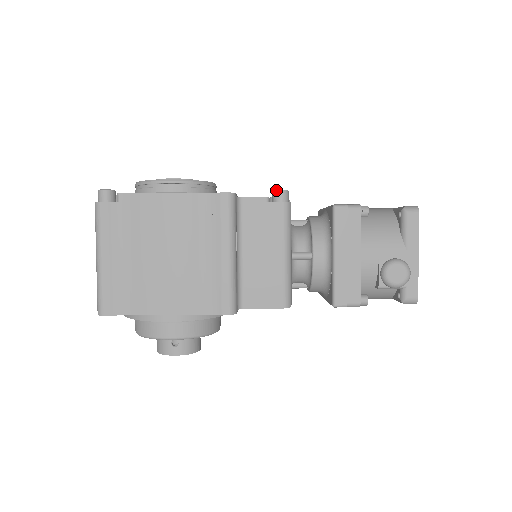
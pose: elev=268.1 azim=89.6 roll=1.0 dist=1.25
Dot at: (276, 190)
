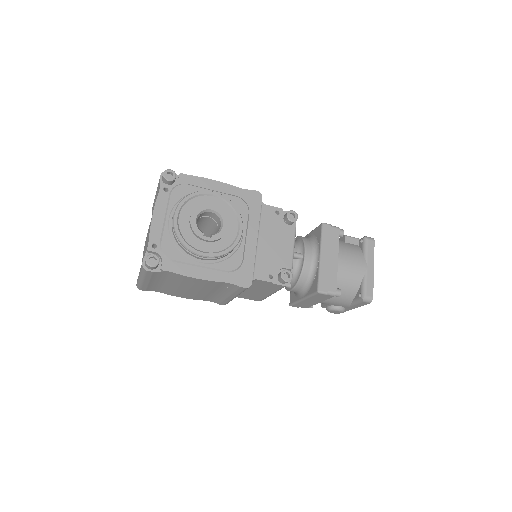
Dot at: (283, 280)
